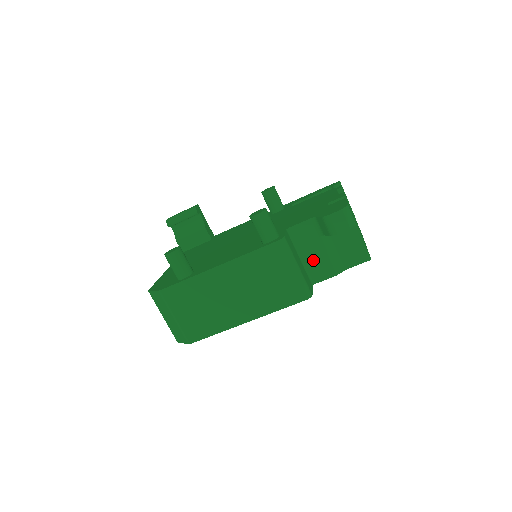
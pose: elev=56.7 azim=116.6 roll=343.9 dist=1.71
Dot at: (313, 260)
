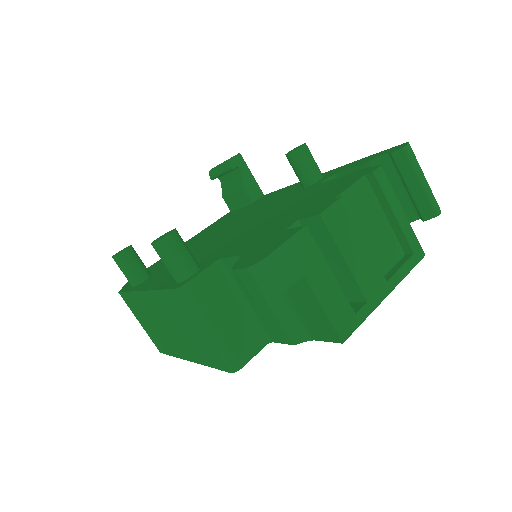
Dot at: (260, 312)
